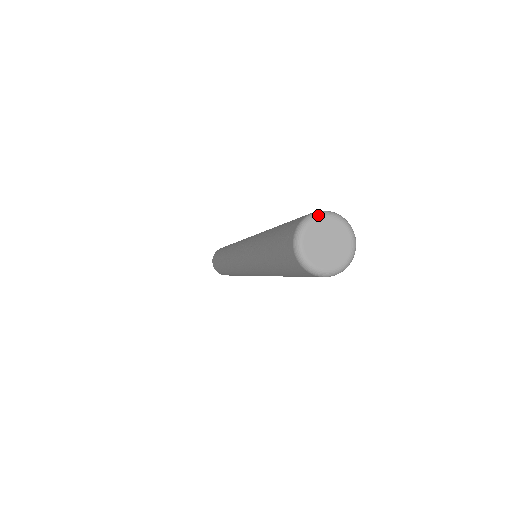
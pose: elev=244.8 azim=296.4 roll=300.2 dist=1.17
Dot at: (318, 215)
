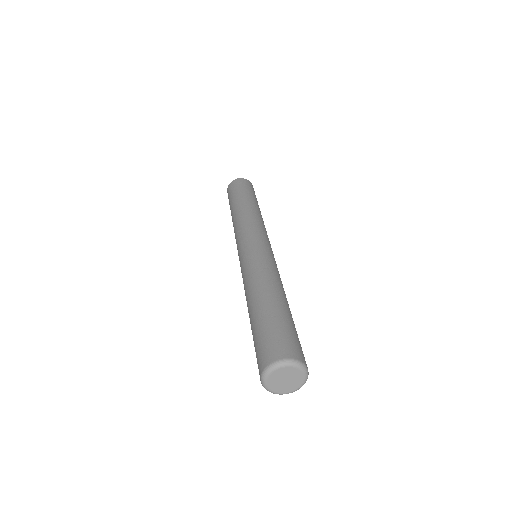
Dot at: (275, 368)
